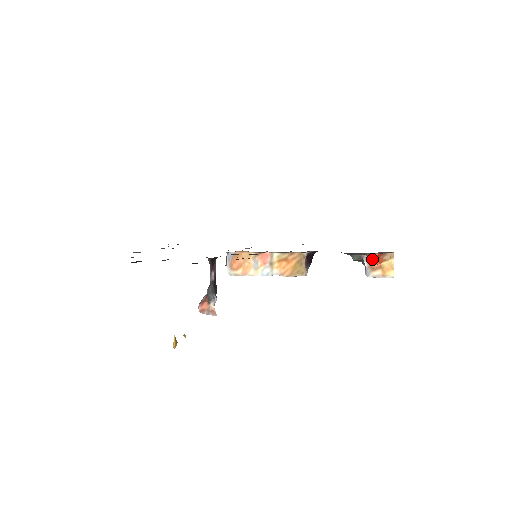
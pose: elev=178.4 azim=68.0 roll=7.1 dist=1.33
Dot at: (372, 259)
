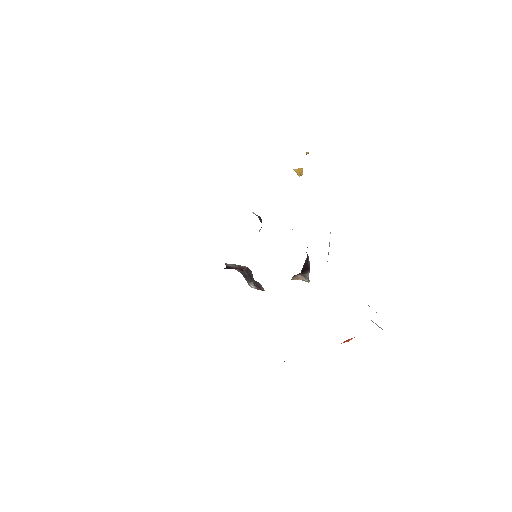
Dot at: occluded
